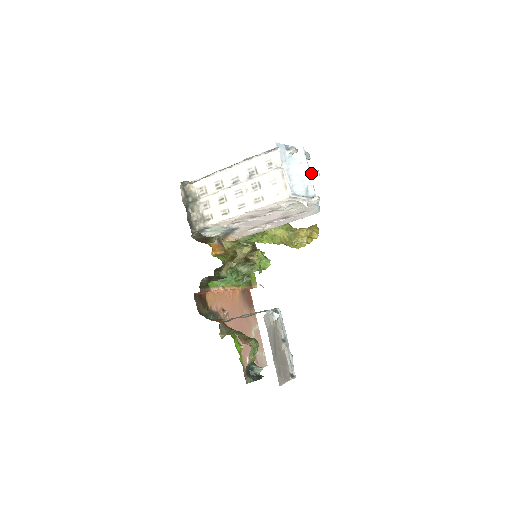
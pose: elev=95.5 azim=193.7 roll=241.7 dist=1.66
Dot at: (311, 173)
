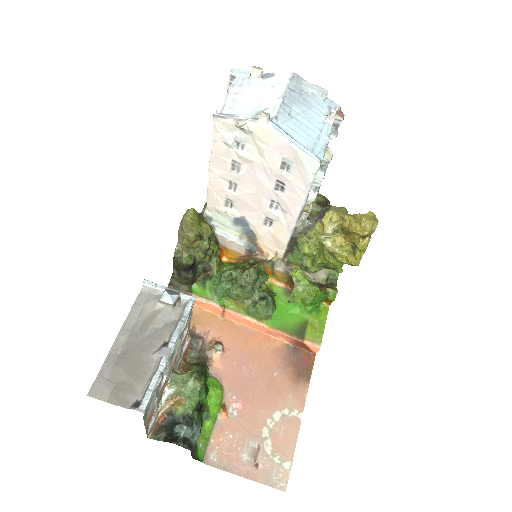
Dot at: (328, 115)
